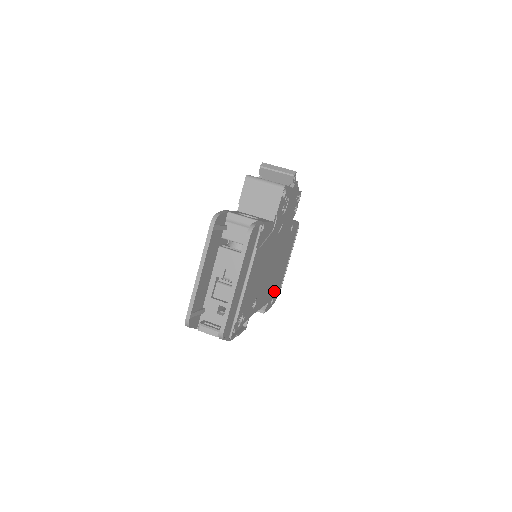
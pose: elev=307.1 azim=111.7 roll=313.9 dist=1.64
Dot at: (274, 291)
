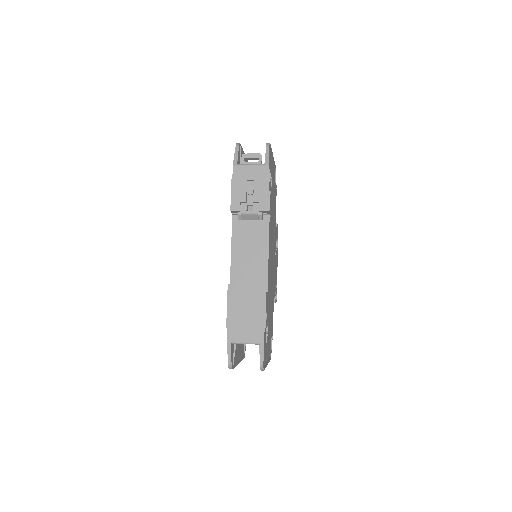
Dot at: (267, 313)
